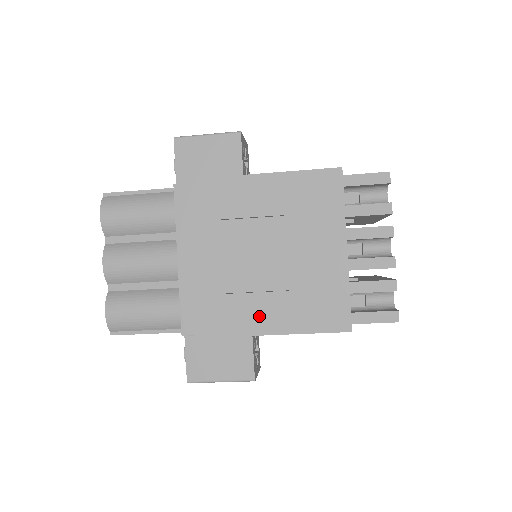
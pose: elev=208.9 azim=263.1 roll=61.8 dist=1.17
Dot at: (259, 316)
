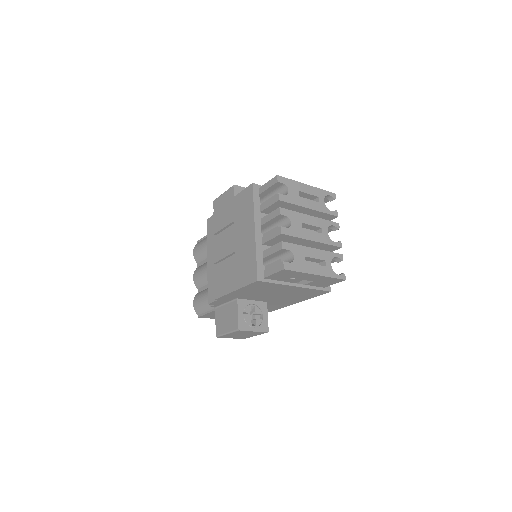
Dot at: (225, 283)
